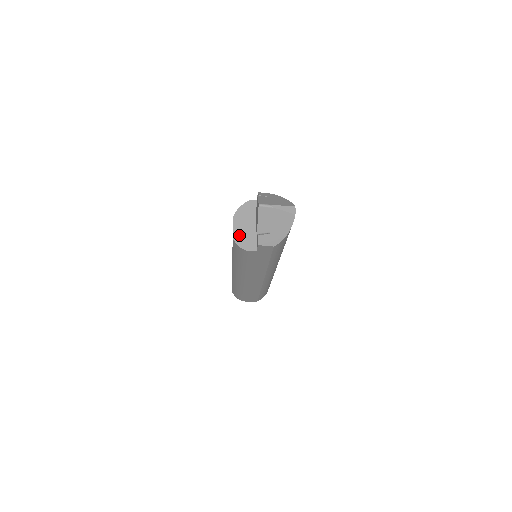
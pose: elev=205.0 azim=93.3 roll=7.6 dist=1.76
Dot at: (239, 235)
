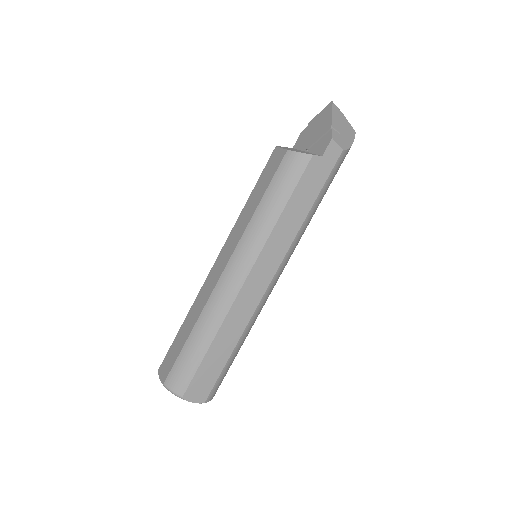
Dot at: (293, 150)
